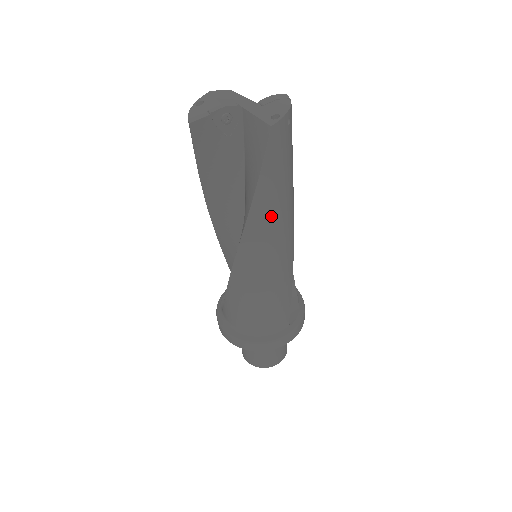
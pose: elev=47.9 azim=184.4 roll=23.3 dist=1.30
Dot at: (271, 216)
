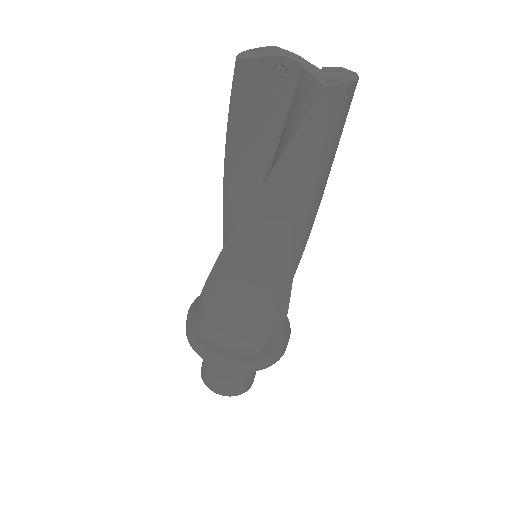
Dot at: (286, 202)
